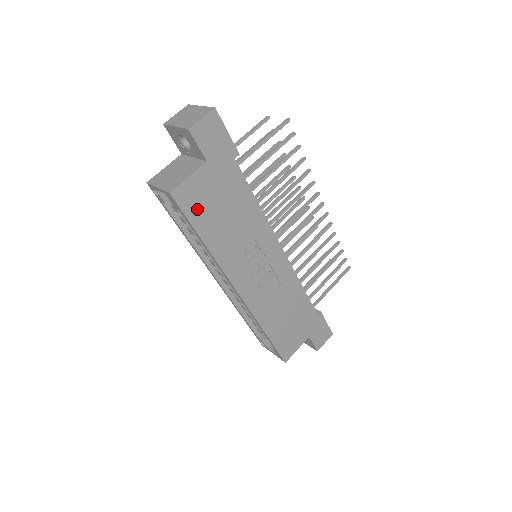
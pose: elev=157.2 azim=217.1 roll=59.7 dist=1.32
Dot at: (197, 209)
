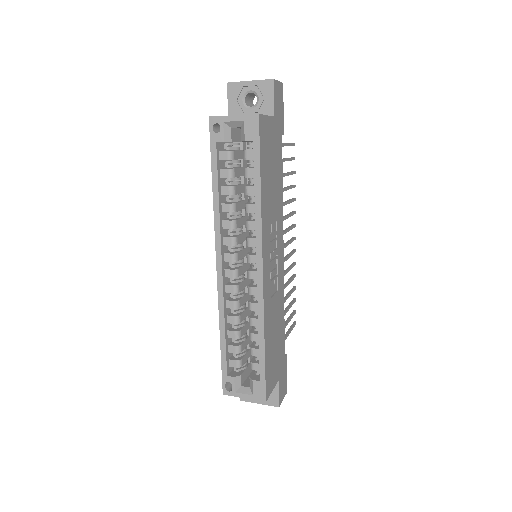
Dot at: (264, 149)
